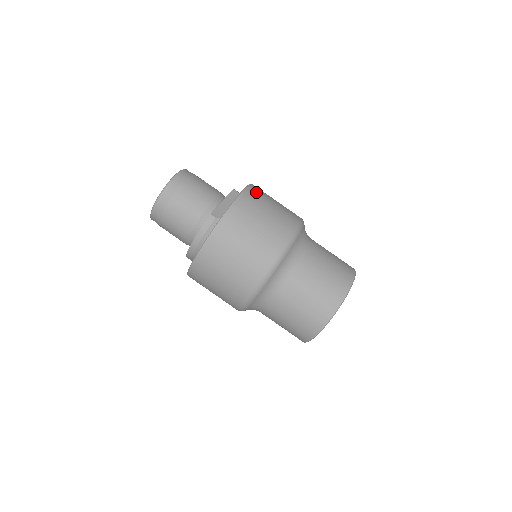
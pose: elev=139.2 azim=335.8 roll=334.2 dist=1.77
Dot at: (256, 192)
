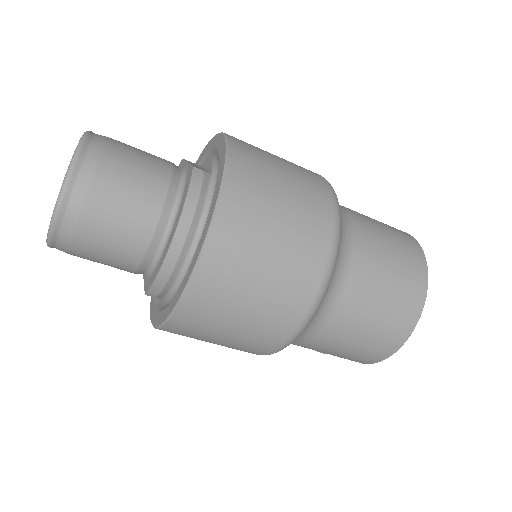
Dot at: occluded
